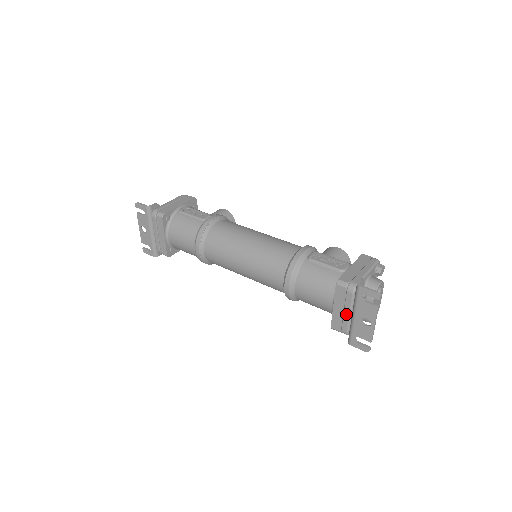
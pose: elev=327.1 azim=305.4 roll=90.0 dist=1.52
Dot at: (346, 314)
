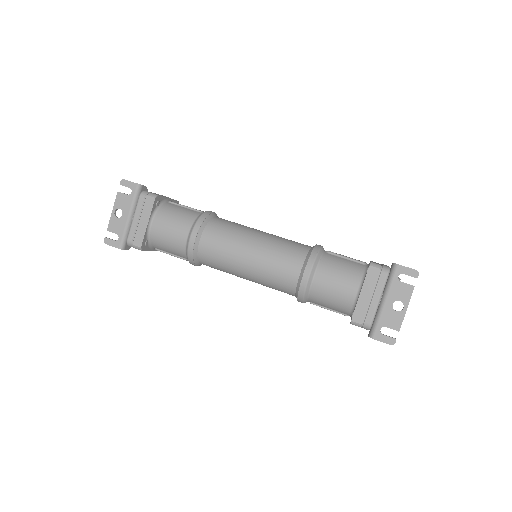
Dot at: (374, 300)
